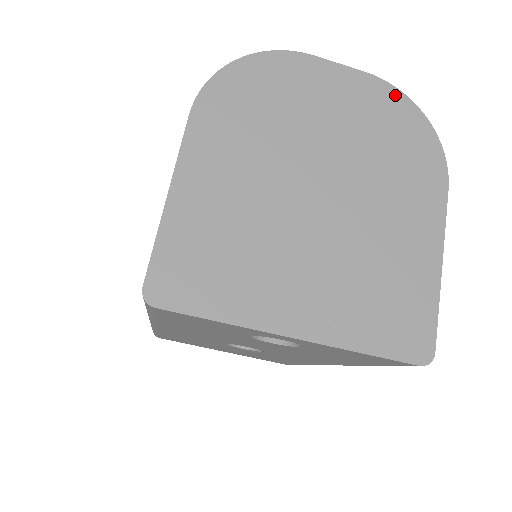
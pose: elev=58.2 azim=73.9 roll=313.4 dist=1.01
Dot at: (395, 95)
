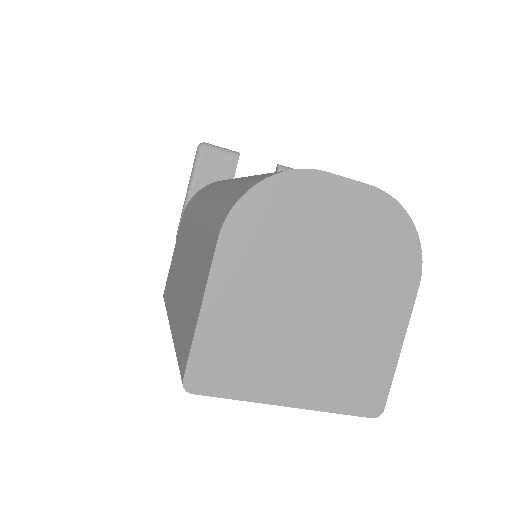
Dot at: (391, 205)
